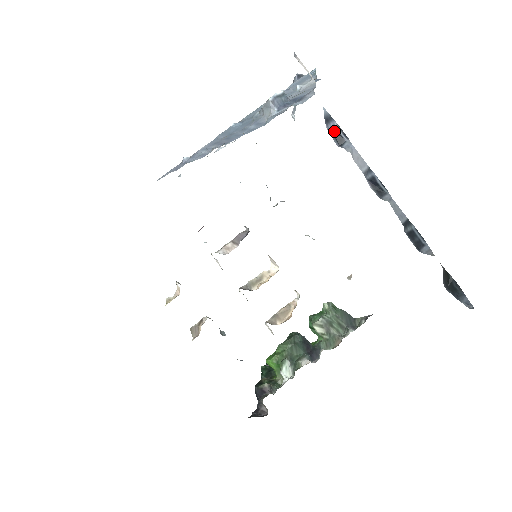
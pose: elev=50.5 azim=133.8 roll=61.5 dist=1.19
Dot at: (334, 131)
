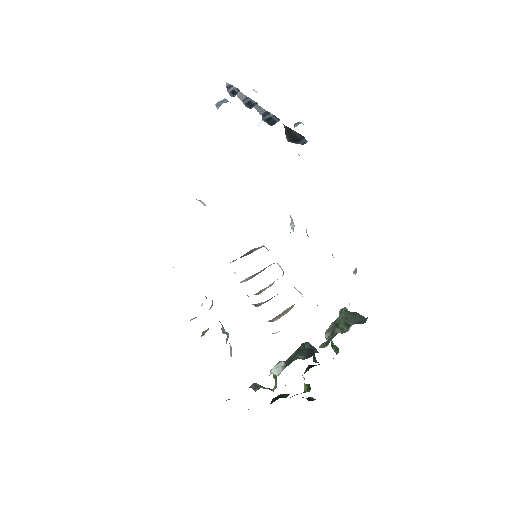
Dot at: (233, 92)
